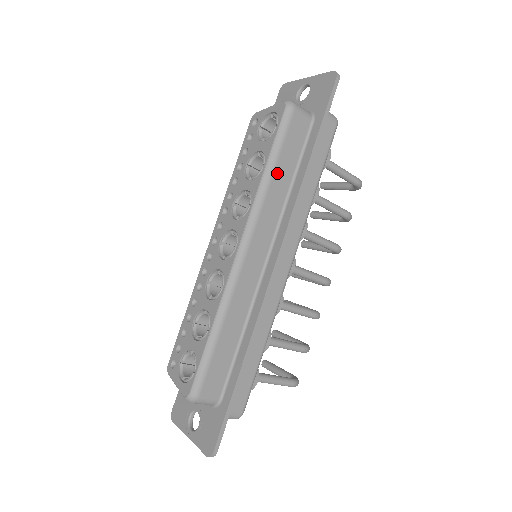
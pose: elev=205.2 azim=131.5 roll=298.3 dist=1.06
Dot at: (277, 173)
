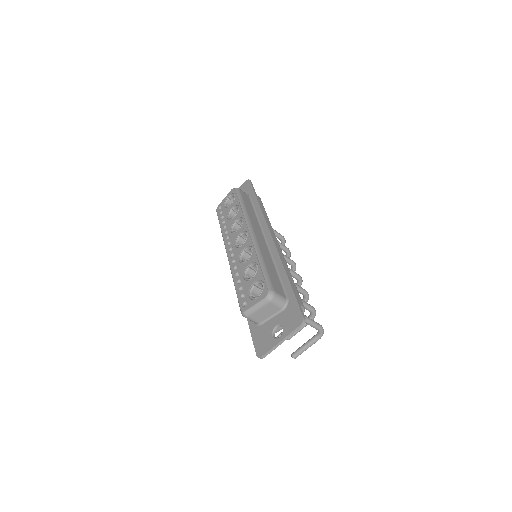
Dot at: (247, 208)
